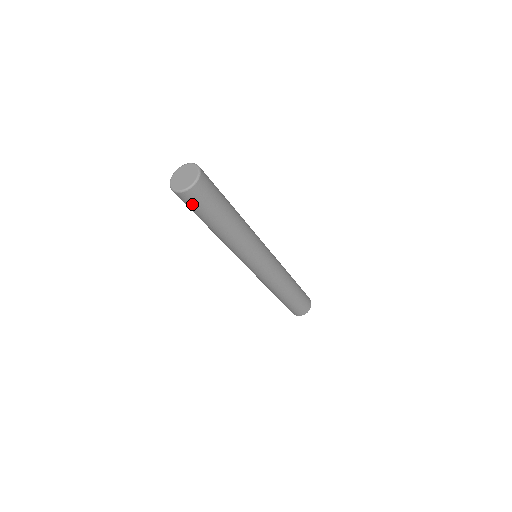
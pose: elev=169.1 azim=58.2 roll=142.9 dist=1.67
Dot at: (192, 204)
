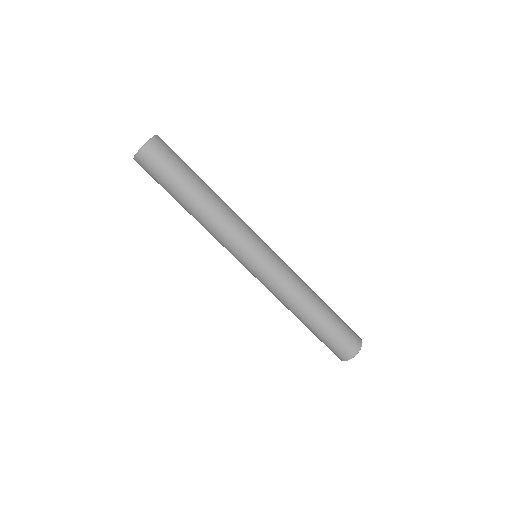
Dot at: (155, 166)
